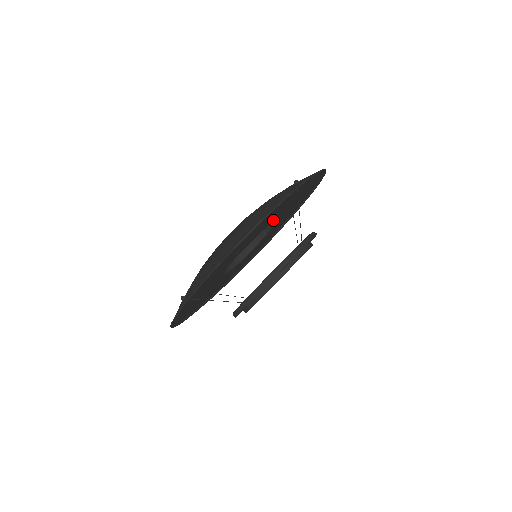
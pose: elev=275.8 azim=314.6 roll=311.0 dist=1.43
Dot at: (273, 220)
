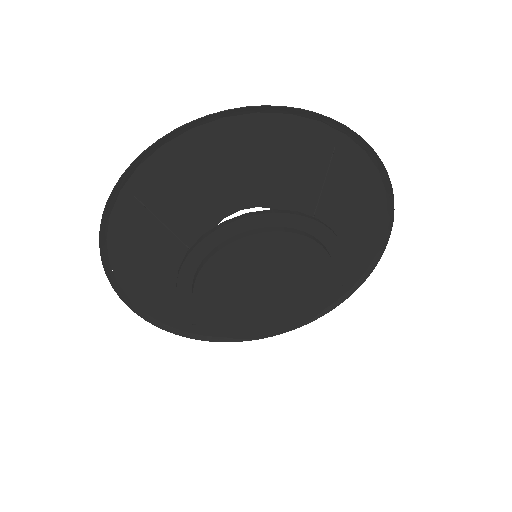
Dot at: (296, 207)
